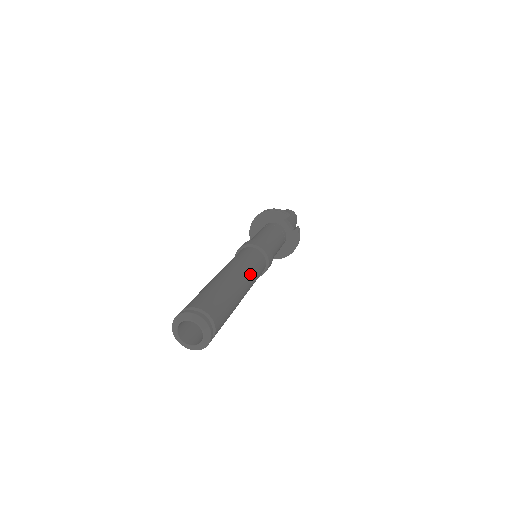
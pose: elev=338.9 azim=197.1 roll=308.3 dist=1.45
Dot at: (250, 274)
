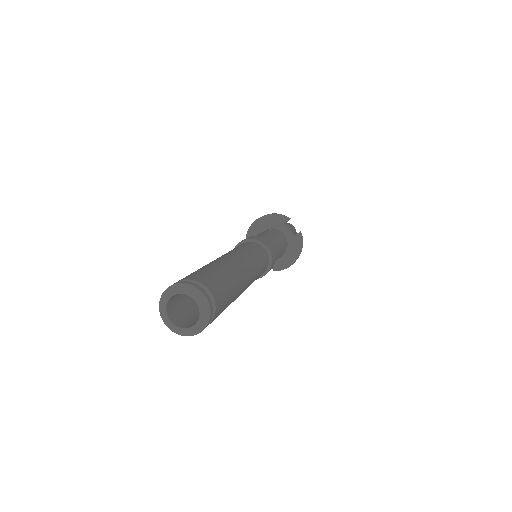
Dot at: (252, 263)
